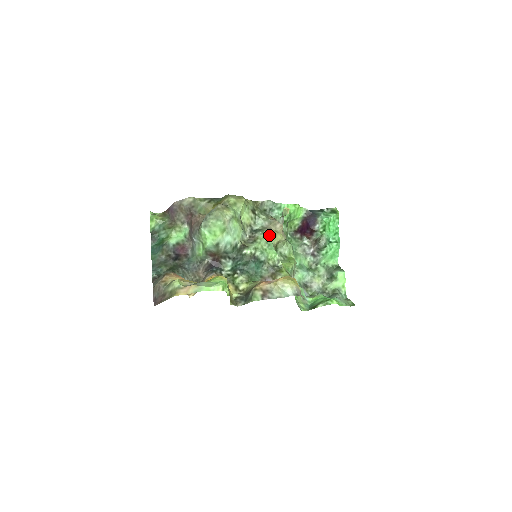
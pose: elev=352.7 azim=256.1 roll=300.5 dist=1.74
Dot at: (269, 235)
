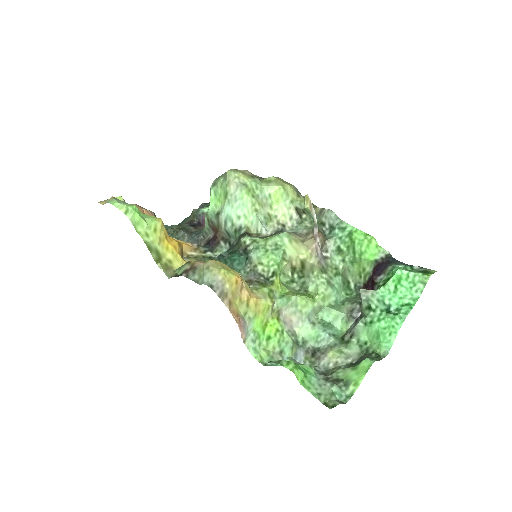
Dot at: (287, 238)
